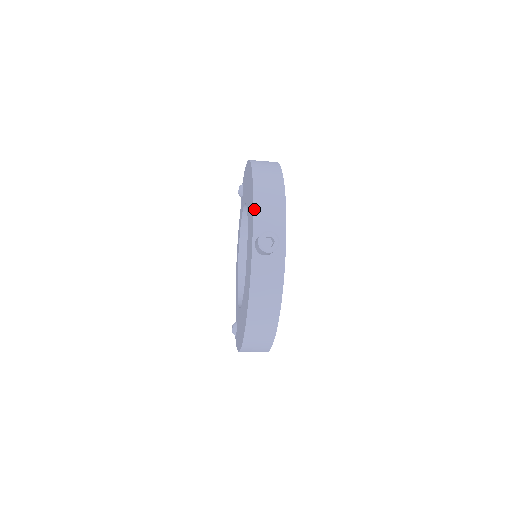
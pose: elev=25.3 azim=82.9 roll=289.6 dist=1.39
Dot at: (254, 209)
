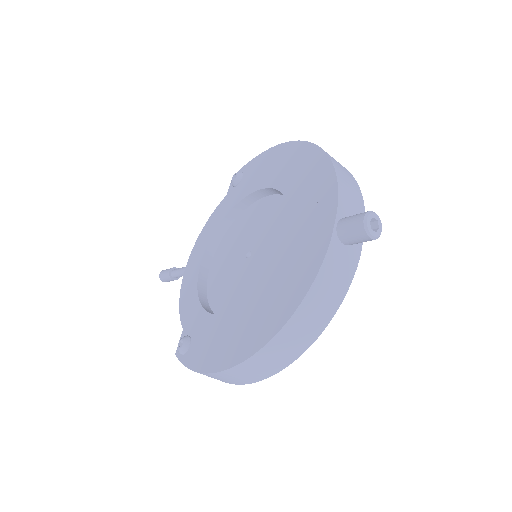
Dot at: (339, 185)
